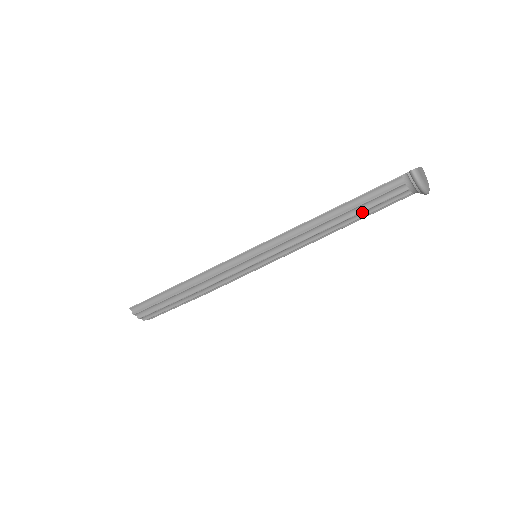
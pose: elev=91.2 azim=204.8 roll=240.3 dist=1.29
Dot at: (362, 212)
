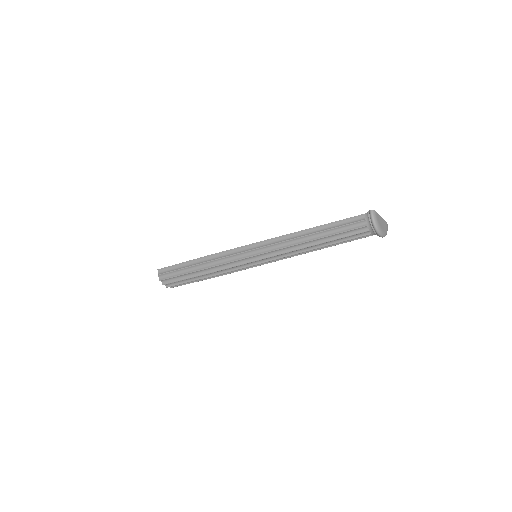
Dot at: (333, 236)
